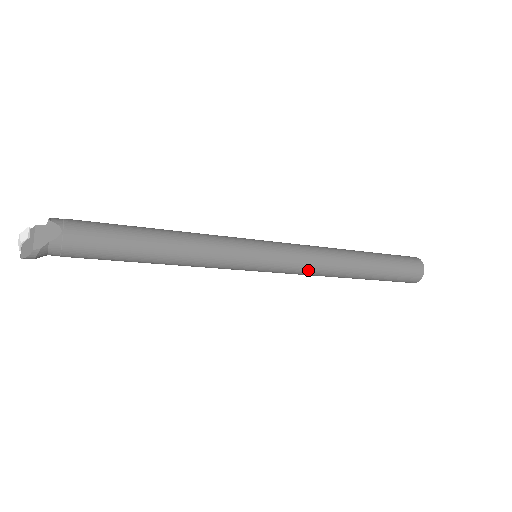
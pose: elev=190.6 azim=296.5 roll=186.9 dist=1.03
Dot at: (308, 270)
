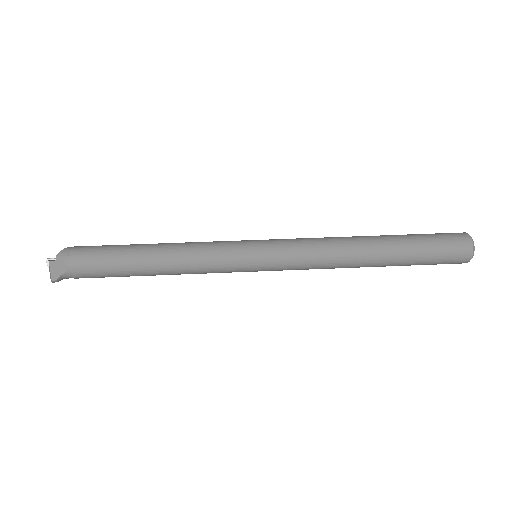
Dot at: (312, 268)
